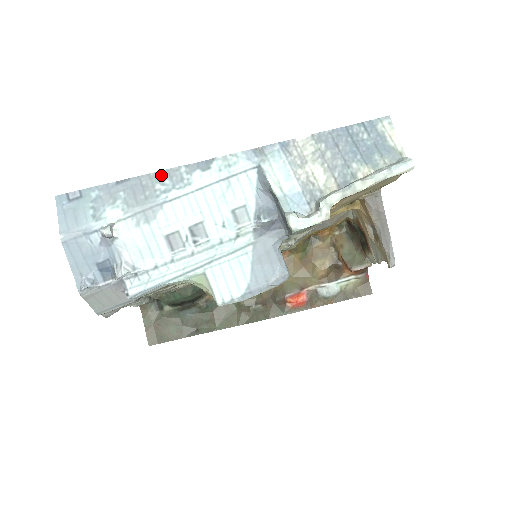
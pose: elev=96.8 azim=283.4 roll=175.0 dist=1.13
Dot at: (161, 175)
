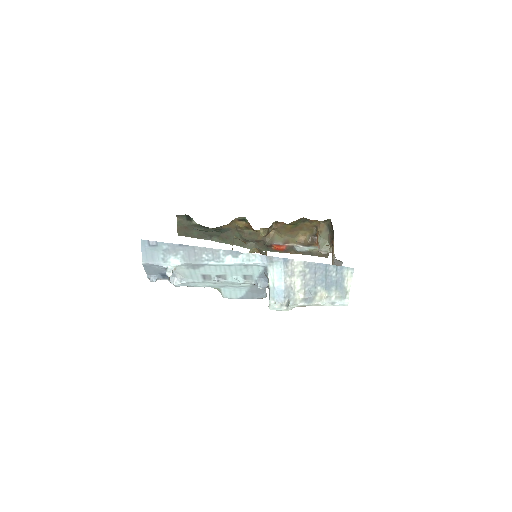
Dot at: (207, 250)
